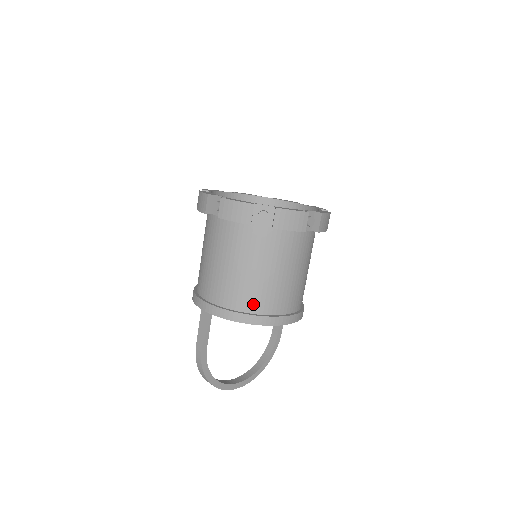
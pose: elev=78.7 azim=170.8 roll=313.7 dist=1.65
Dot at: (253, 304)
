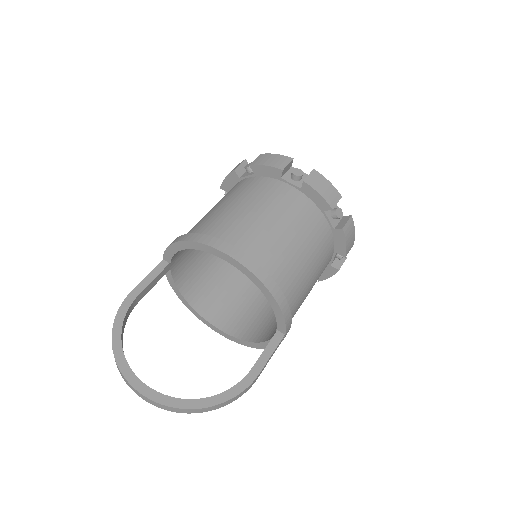
Dot at: (200, 229)
